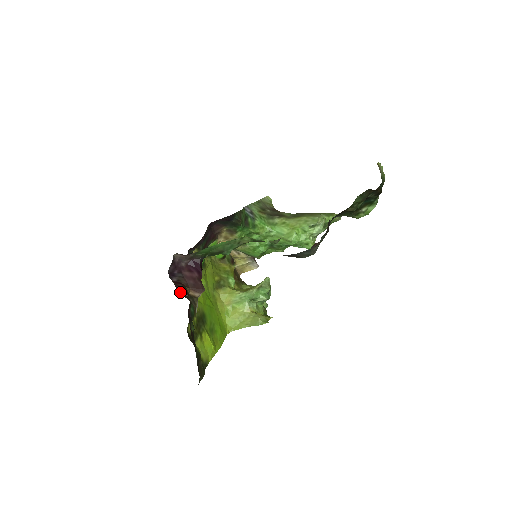
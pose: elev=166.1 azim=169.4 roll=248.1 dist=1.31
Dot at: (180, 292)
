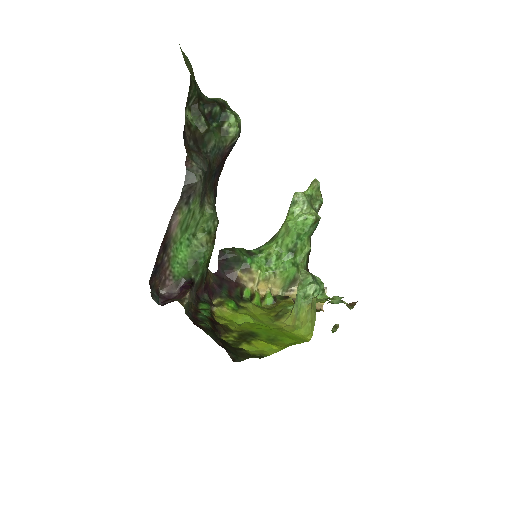
Dot at: (164, 302)
